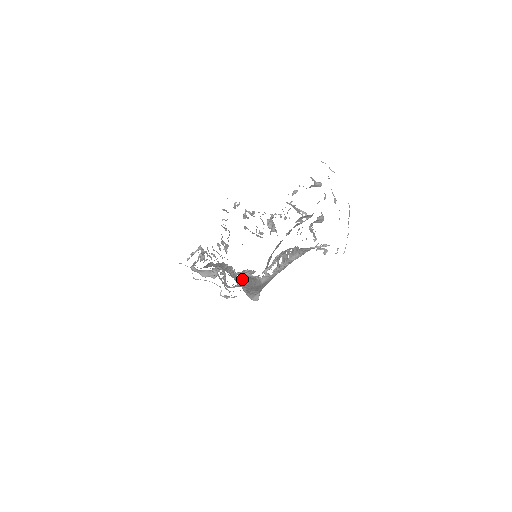
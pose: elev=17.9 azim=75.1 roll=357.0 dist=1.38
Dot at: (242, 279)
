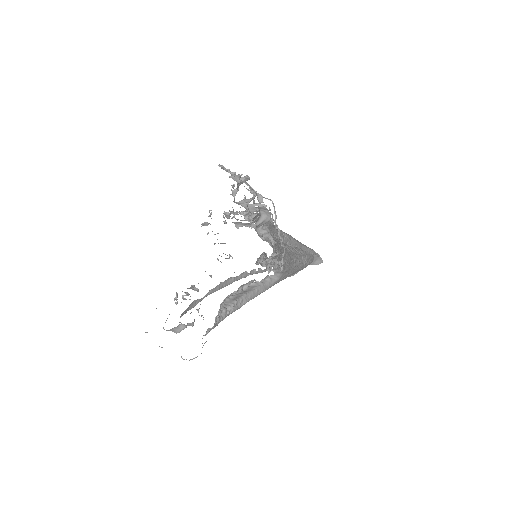
Dot at: (228, 307)
